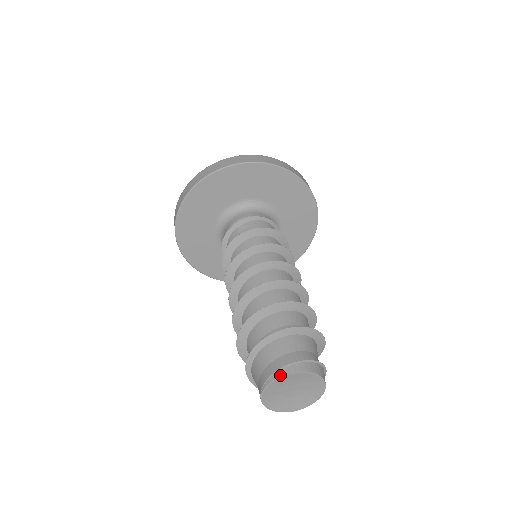
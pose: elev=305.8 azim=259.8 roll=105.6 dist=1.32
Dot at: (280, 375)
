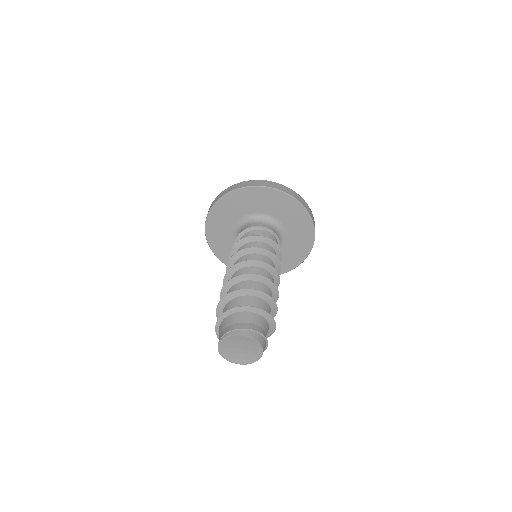
Dot at: (232, 334)
